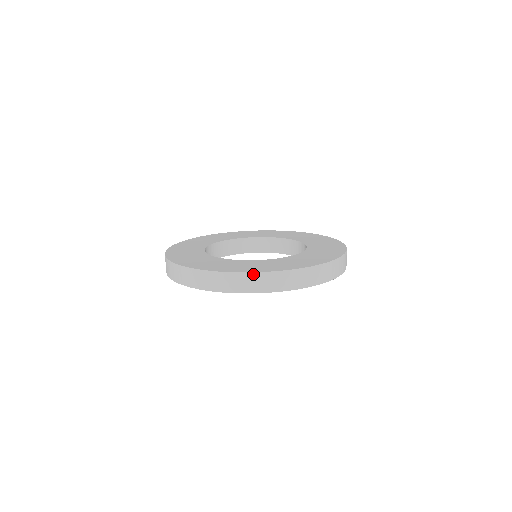
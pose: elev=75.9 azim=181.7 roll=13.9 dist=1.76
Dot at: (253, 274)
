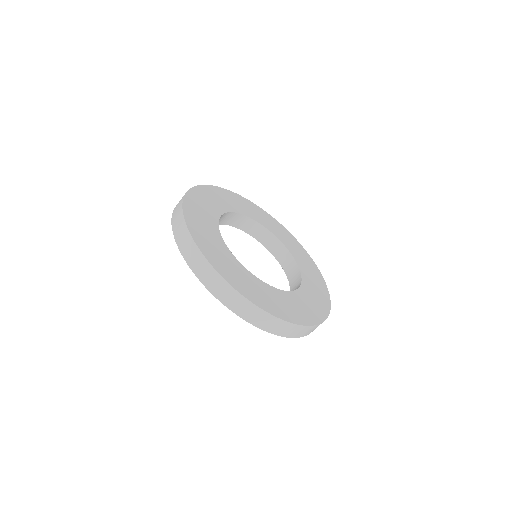
Dot at: (303, 327)
